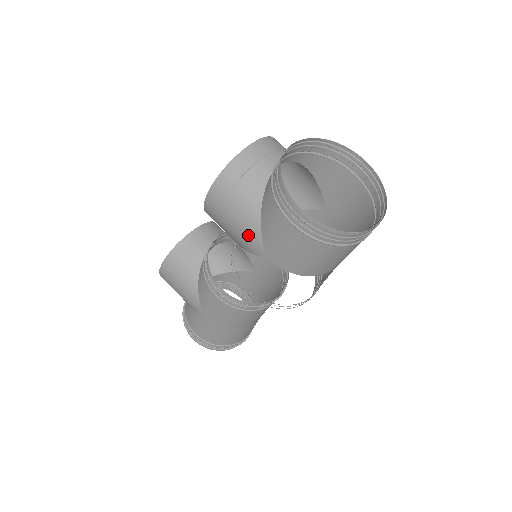
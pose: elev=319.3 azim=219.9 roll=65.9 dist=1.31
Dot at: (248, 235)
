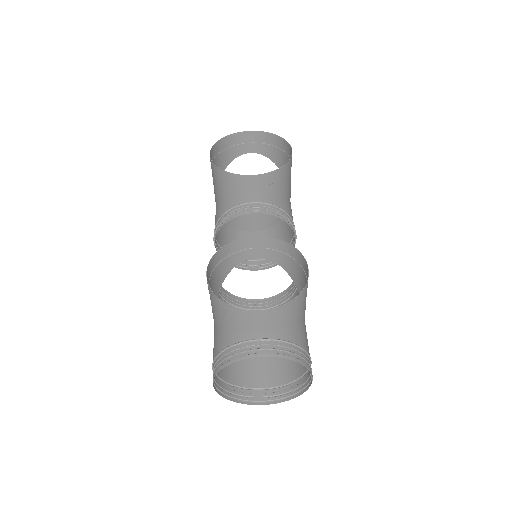
Dot at: occluded
